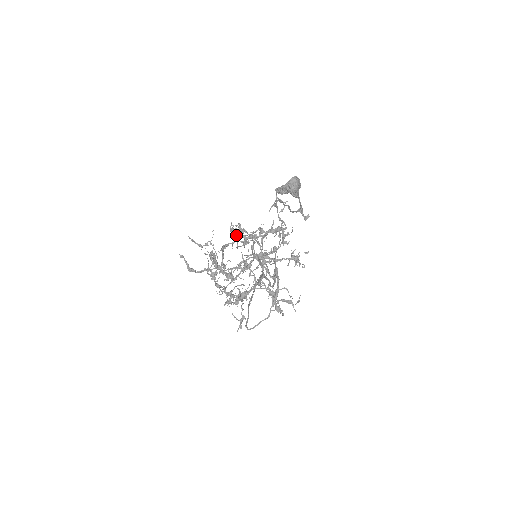
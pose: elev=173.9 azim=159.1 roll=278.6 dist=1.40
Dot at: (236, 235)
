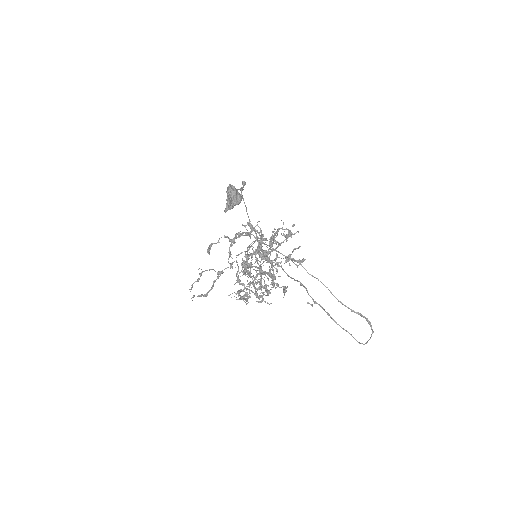
Dot at: occluded
